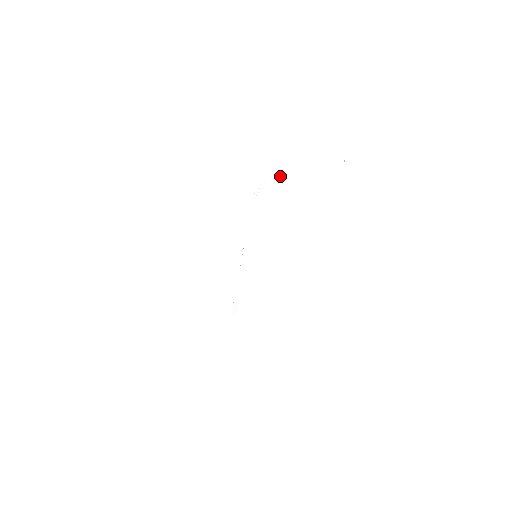
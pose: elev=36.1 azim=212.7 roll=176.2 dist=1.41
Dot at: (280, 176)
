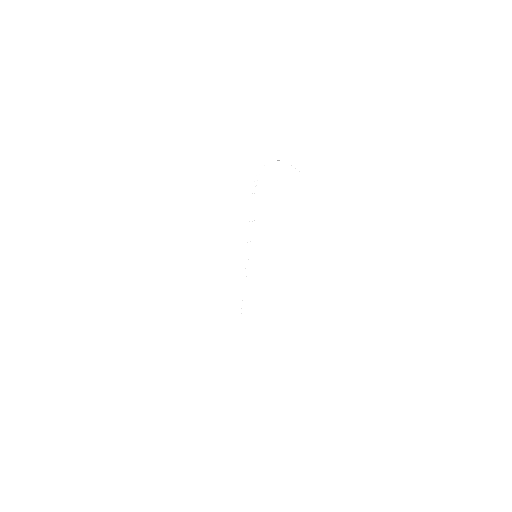
Dot at: occluded
